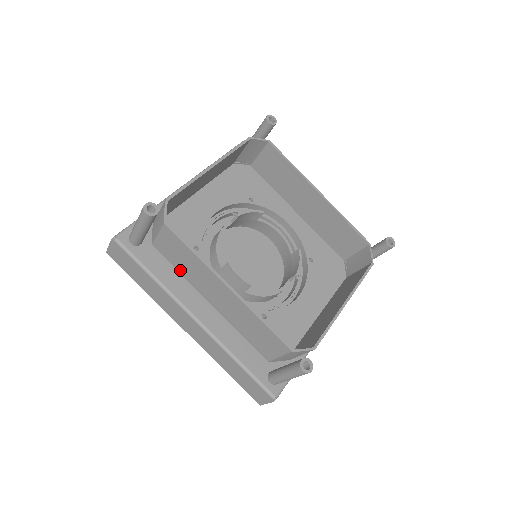
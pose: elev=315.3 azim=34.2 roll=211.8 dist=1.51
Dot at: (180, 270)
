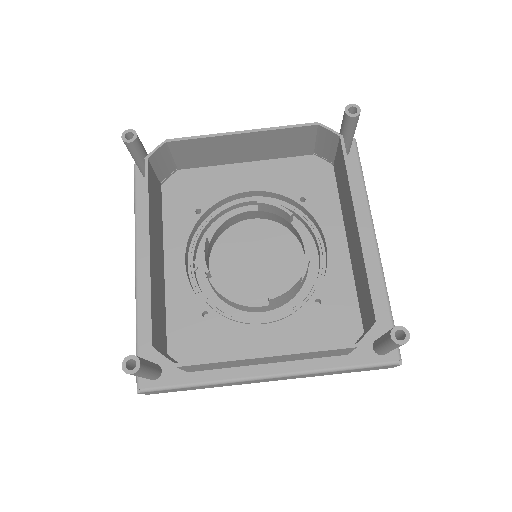
Dot at: occluded
